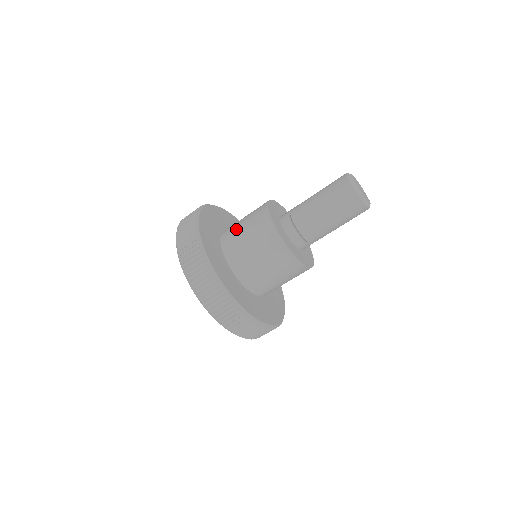
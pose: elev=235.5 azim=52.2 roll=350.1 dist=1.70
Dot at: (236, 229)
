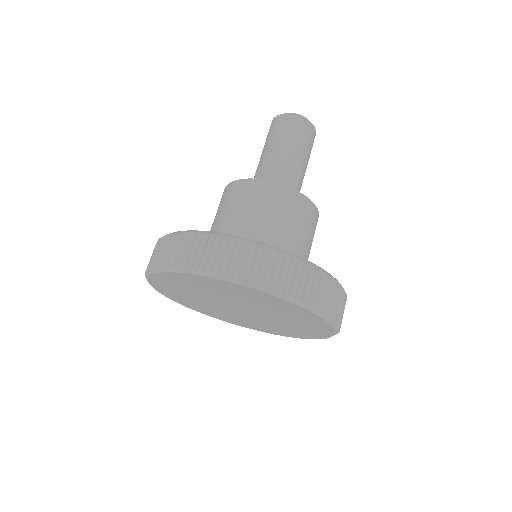
Dot at: occluded
